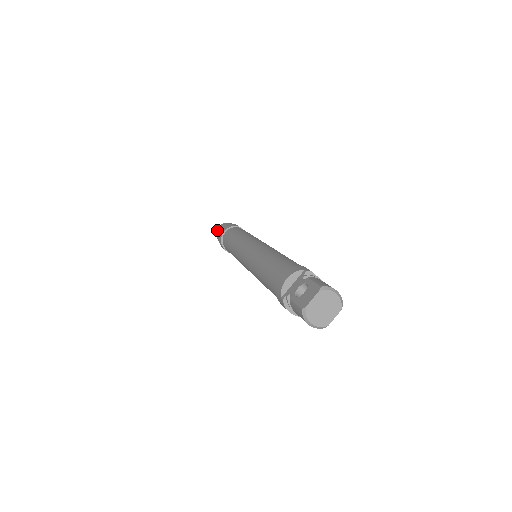
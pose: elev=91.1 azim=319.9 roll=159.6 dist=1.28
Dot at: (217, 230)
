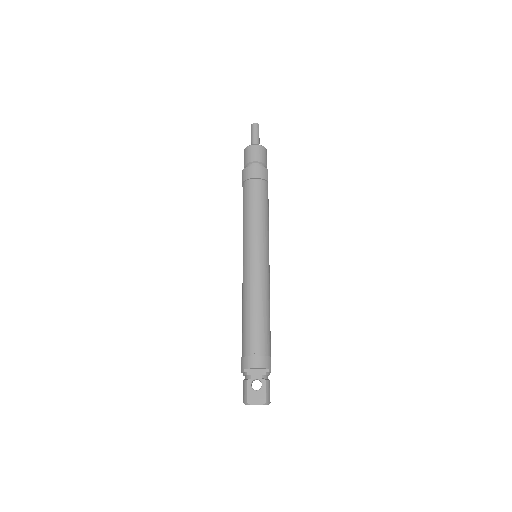
Dot at: (251, 147)
